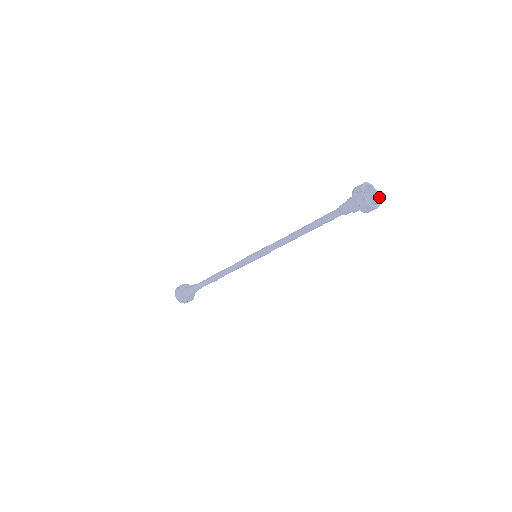
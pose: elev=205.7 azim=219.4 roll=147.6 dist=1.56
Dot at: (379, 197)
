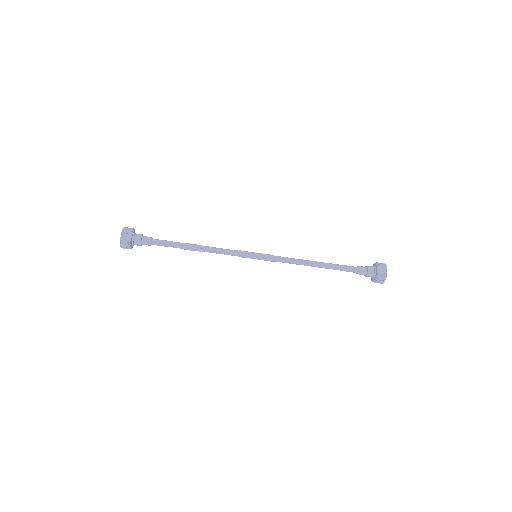
Dot at: occluded
